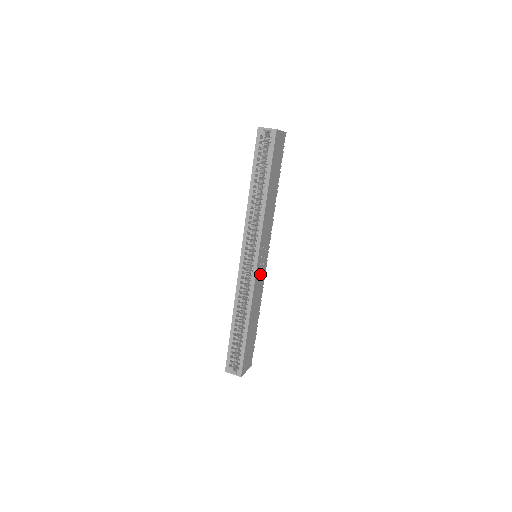
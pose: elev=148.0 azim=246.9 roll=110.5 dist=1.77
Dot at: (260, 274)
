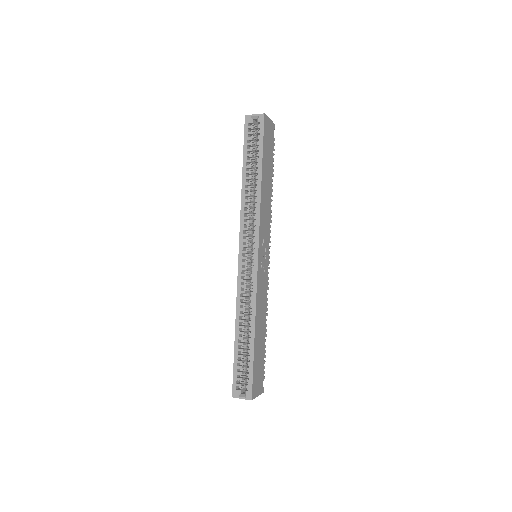
Dot at: (262, 274)
